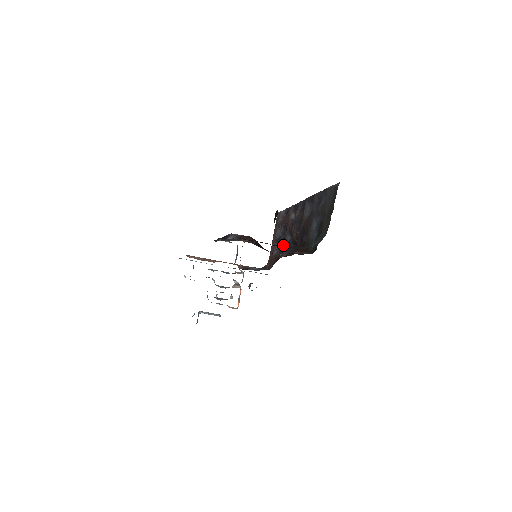
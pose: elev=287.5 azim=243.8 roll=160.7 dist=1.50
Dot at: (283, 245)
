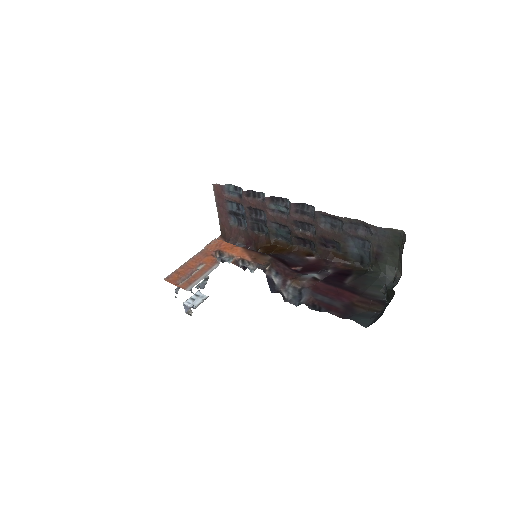
Dot at: (255, 224)
